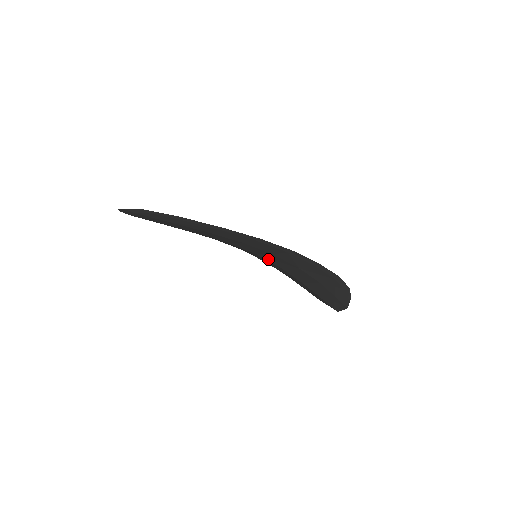
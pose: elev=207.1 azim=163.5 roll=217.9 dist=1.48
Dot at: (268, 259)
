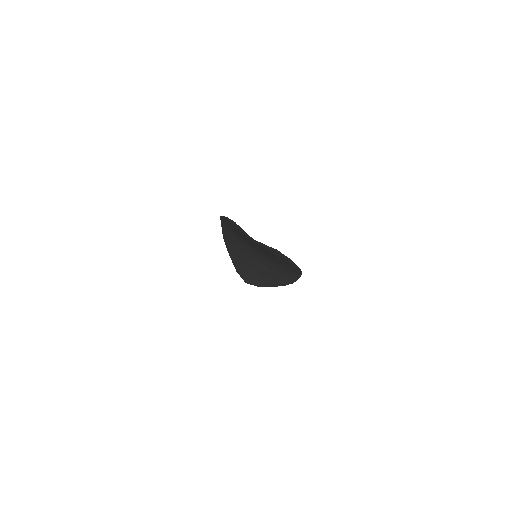
Dot at: (260, 259)
